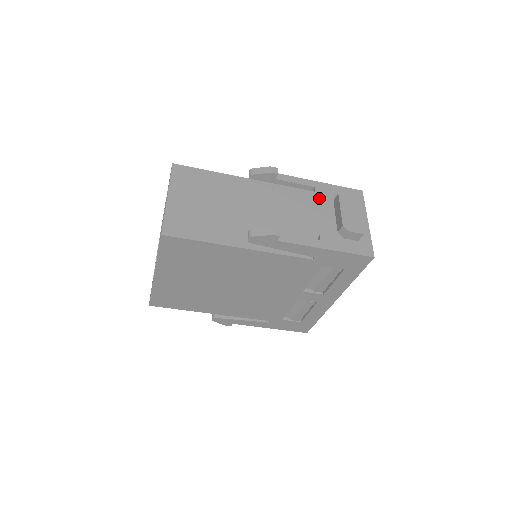
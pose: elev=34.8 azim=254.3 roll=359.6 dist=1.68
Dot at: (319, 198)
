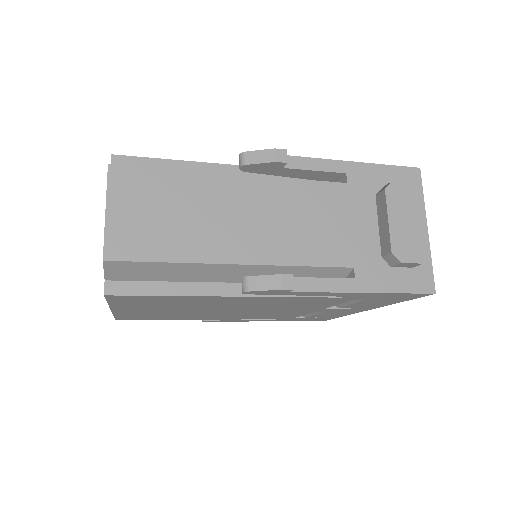
Dot at: (353, 195)
